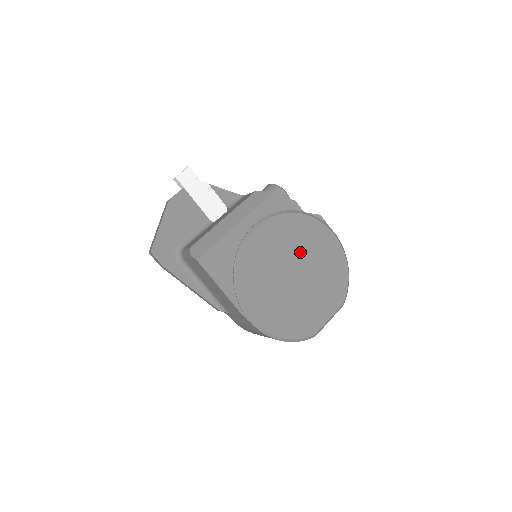
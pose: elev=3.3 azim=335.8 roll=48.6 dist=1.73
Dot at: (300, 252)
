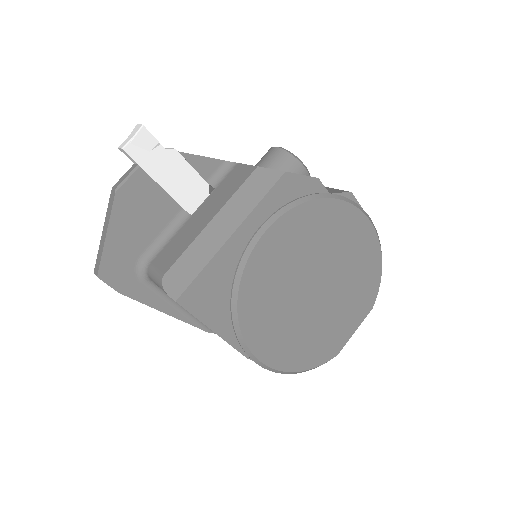
Dot at: (323, 255)
